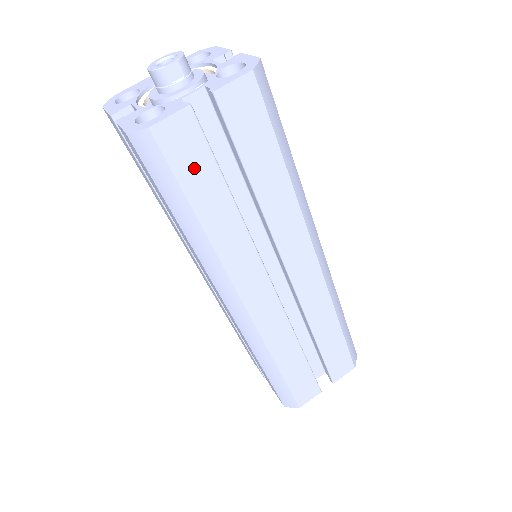
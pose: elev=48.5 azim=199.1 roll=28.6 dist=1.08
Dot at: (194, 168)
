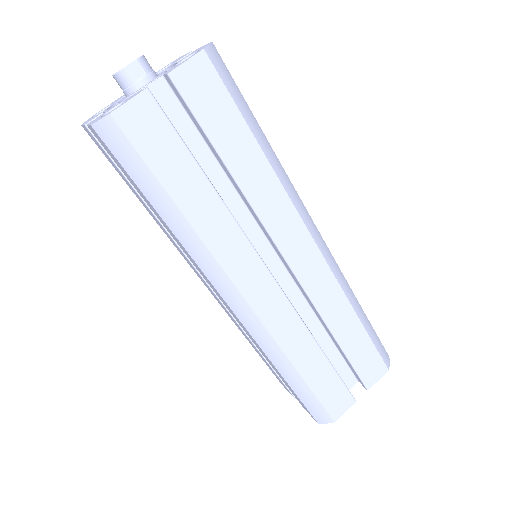
Dot at: (163, 152)
